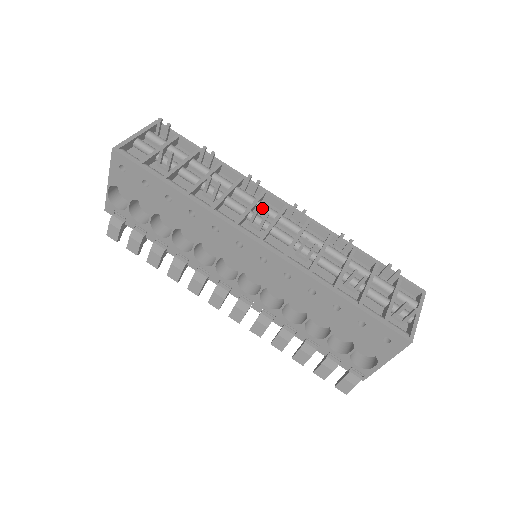
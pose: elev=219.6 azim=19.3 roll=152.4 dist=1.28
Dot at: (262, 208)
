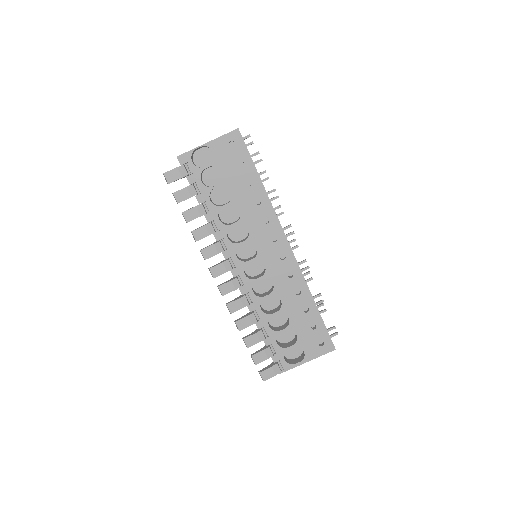
Dot at: occluded
